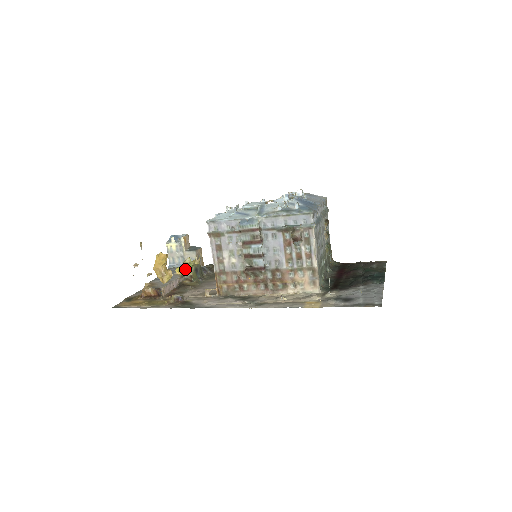
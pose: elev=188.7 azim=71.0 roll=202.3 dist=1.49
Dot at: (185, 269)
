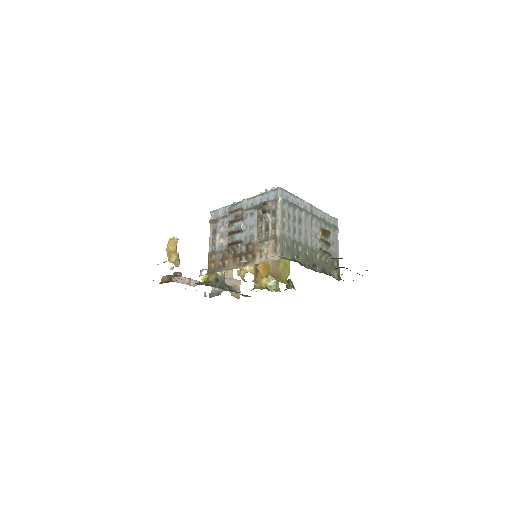
Dot at: (207, 277)
